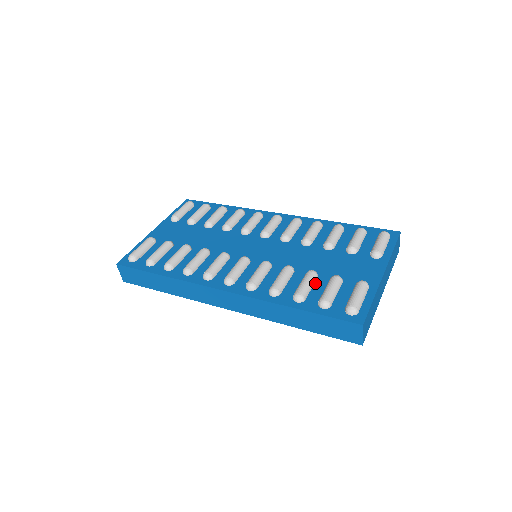
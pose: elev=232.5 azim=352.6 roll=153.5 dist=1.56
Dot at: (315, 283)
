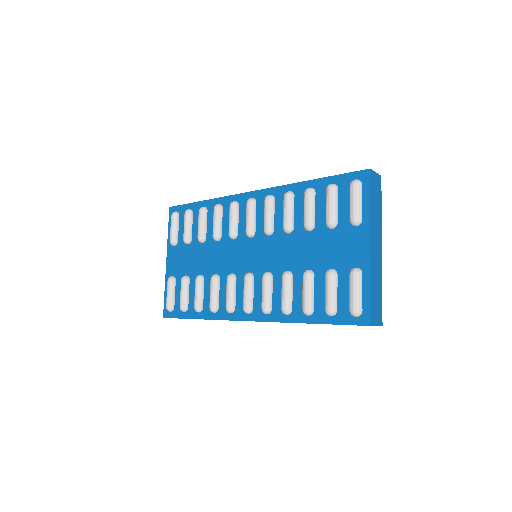
Dot at: (315, 285)
